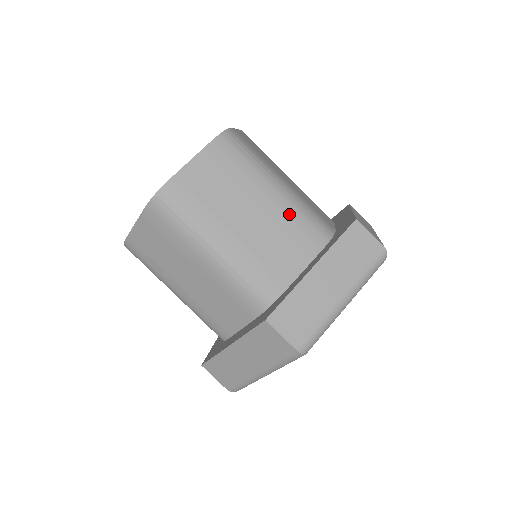
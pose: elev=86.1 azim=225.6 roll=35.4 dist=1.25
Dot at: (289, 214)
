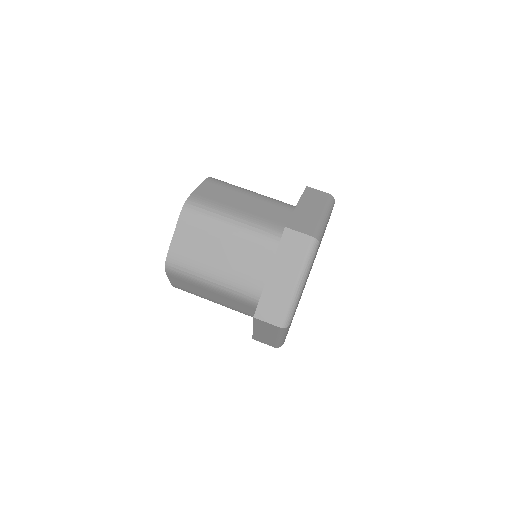
Dot at: (247, 238)
